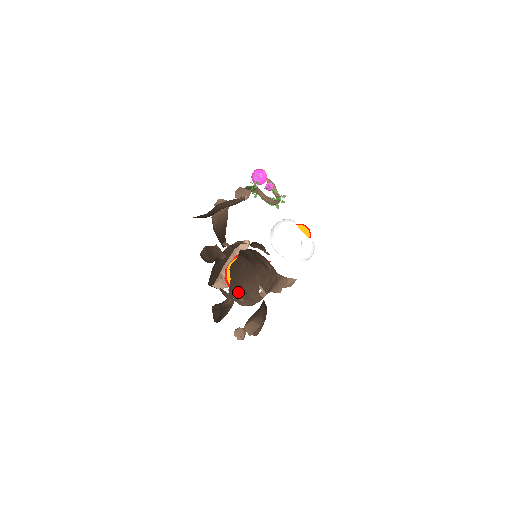
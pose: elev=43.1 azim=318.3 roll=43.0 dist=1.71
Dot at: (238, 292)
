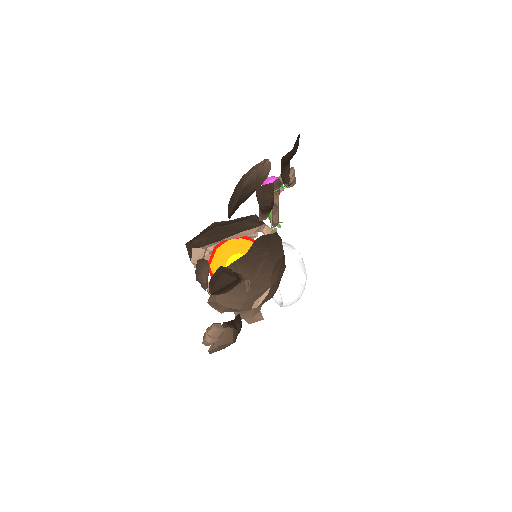
Dot at: occluded
